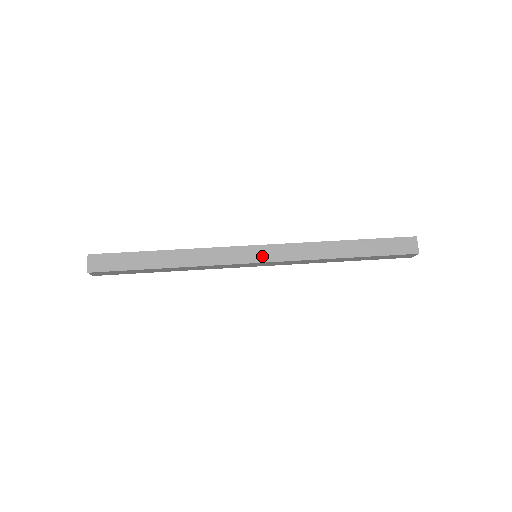
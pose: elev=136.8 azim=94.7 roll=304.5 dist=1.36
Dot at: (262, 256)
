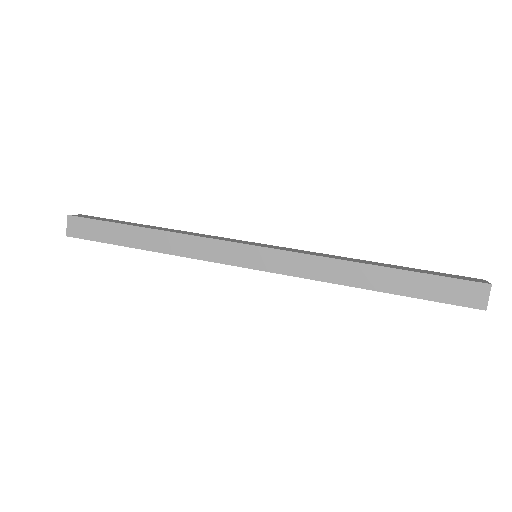
Dot at: (259, 262)
